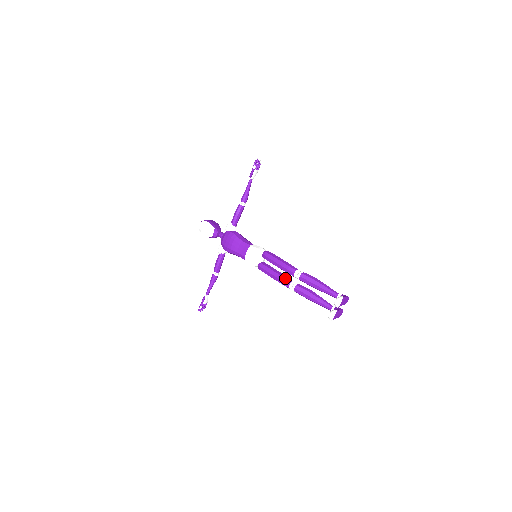
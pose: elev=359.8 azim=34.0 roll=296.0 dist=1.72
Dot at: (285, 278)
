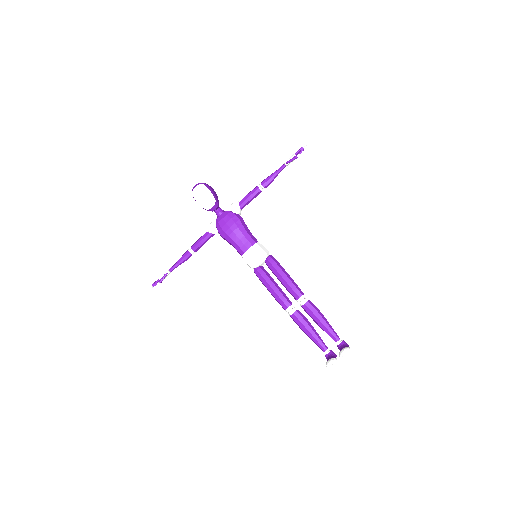
Dot at: (286, 298)
